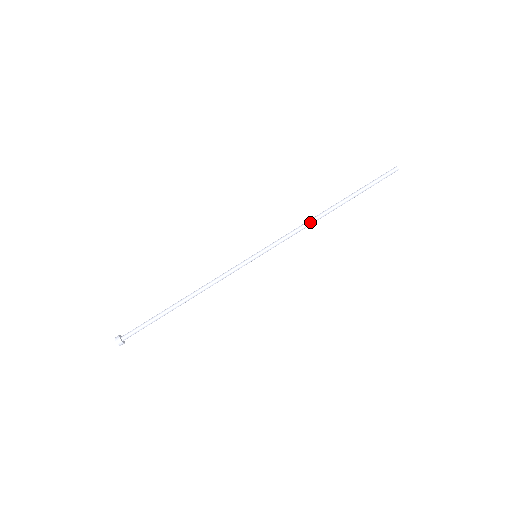
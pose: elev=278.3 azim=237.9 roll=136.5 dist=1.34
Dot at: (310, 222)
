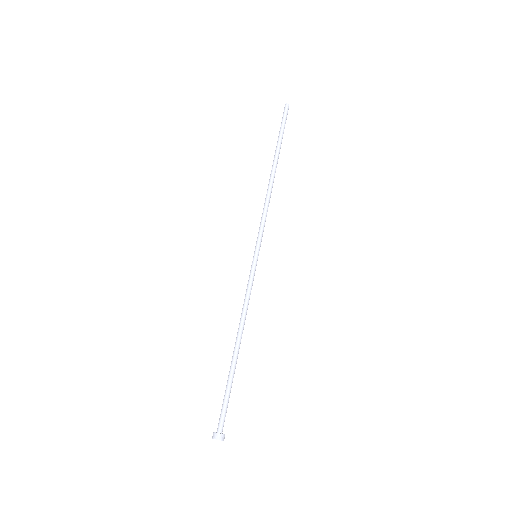
Dot at: (269, 194)
